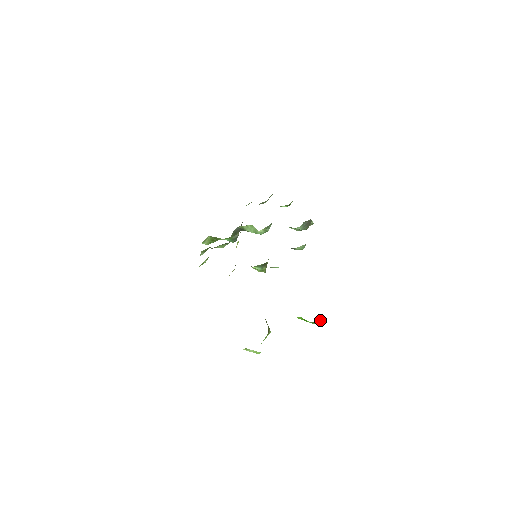
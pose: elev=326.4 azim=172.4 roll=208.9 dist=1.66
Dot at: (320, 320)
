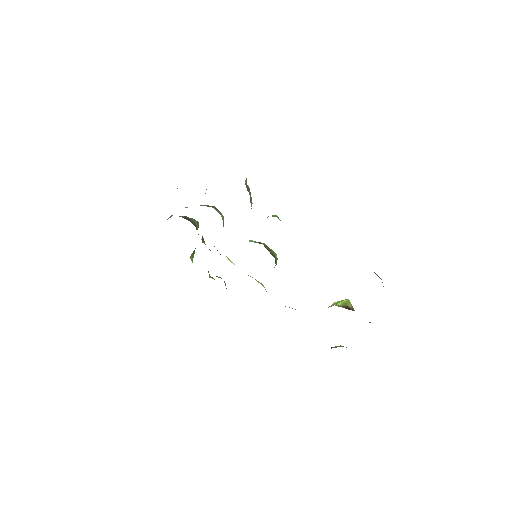
Dot at: occluded
